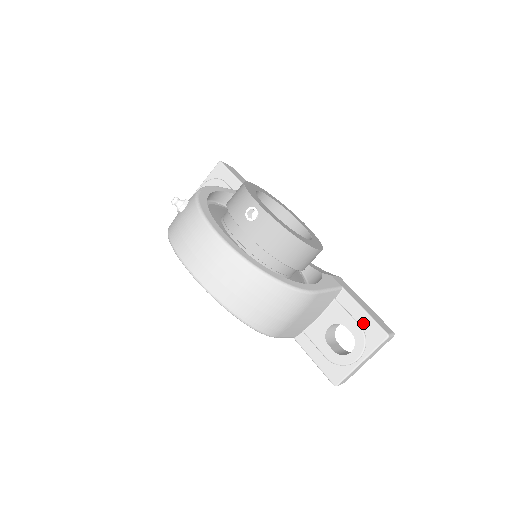
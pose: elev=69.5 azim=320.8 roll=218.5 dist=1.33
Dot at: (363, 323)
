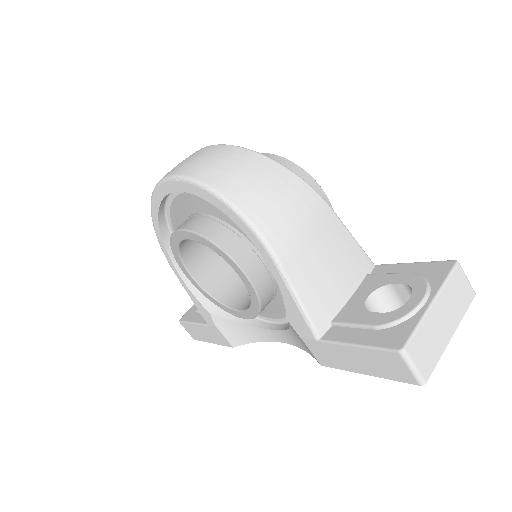
Dot at: (415, 271)
